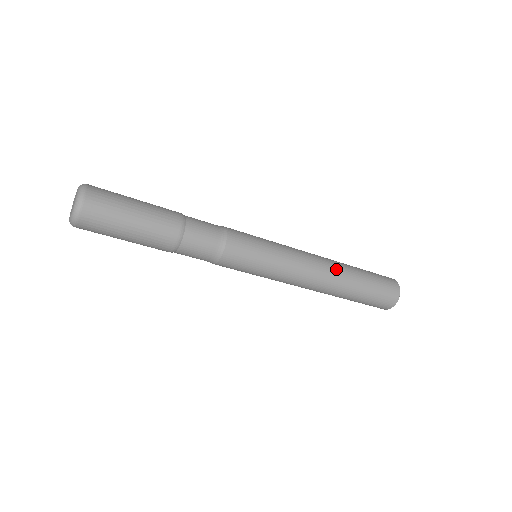
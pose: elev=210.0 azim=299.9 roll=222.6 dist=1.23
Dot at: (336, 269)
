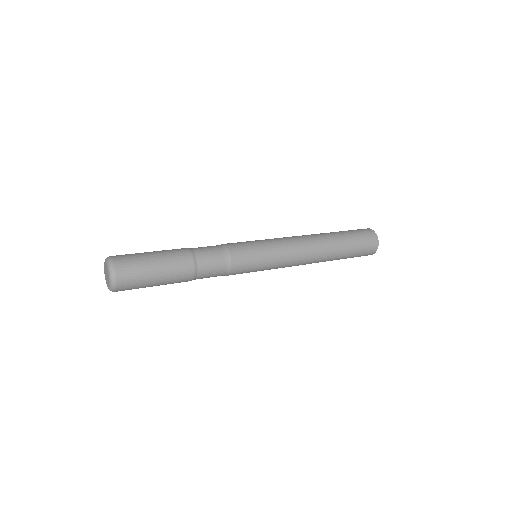
Dot at: (318, 262)
